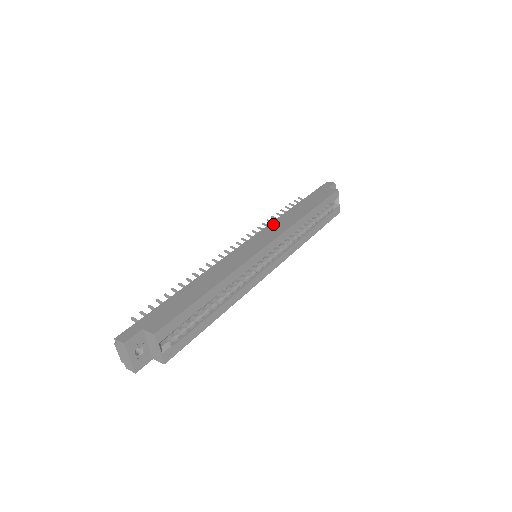
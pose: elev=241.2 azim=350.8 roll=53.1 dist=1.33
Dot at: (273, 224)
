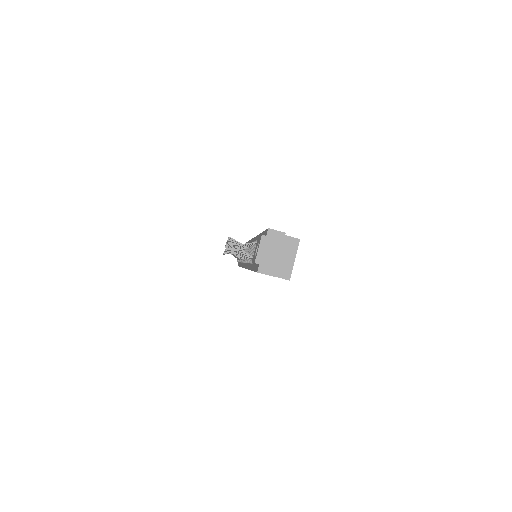
Dot at: occluded
